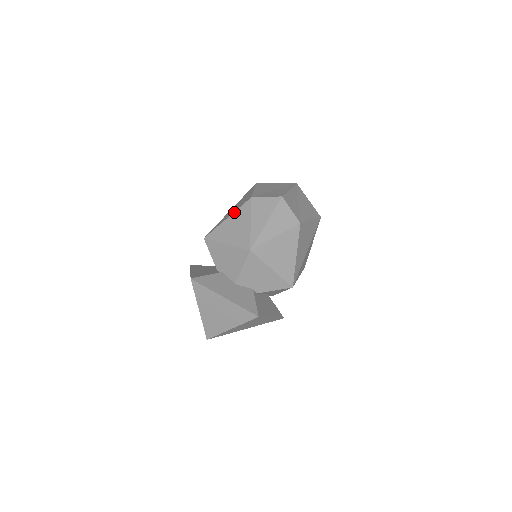
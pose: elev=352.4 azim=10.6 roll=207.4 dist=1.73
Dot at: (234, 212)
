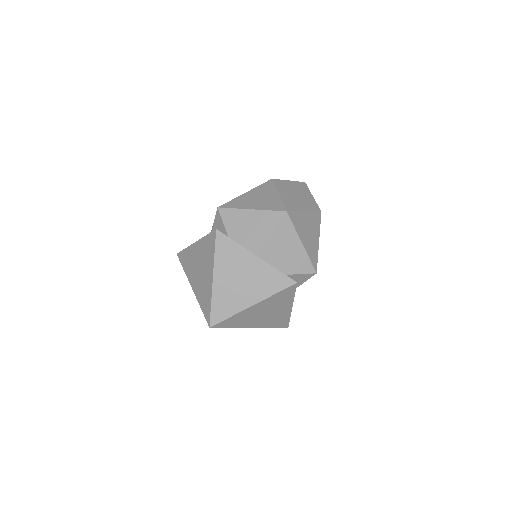
Dot at: (254, 188)
